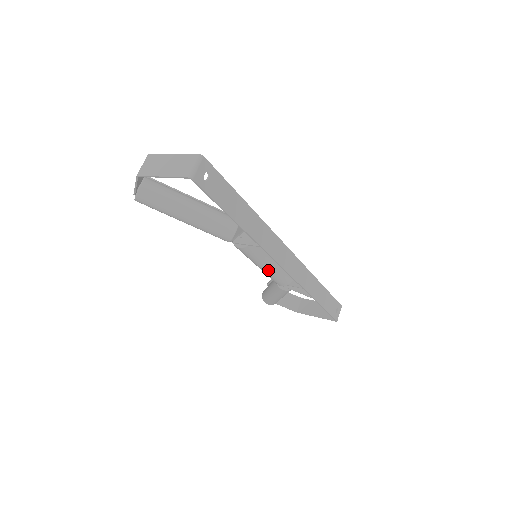
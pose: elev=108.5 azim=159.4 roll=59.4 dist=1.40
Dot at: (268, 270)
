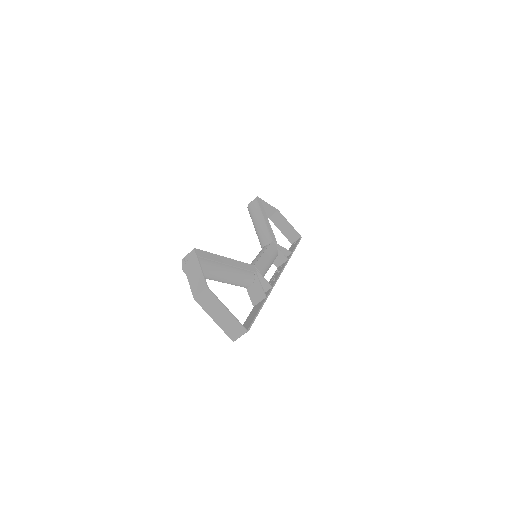
Dot at: occluded
